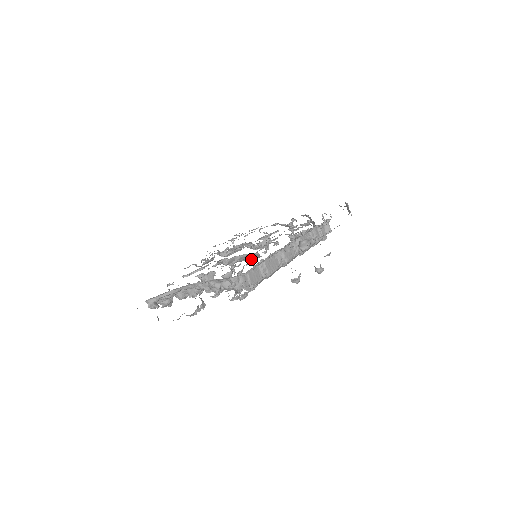
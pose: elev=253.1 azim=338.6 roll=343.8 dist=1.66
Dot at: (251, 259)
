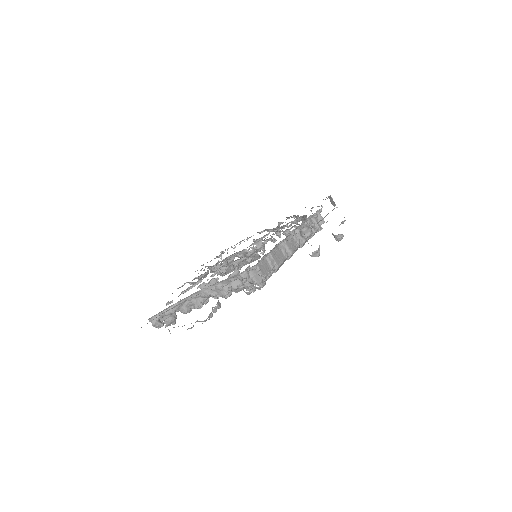
Dot at: (253, 258)
